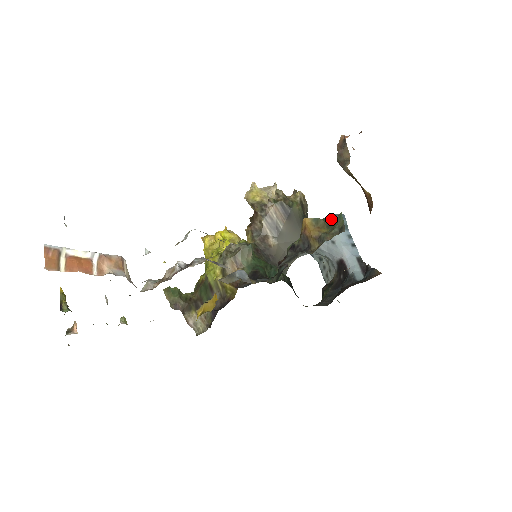
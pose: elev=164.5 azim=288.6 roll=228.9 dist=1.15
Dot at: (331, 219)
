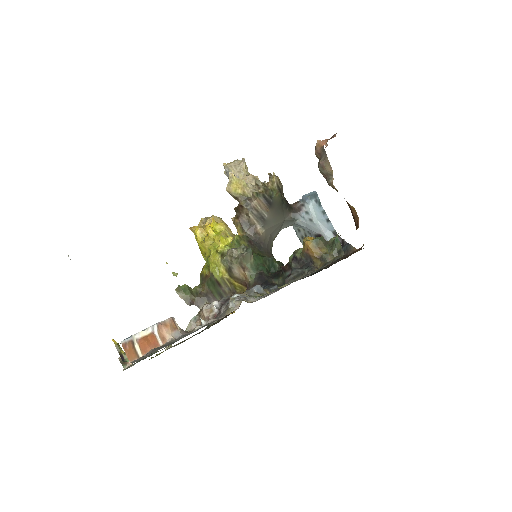
Dot at: (306, 199)
